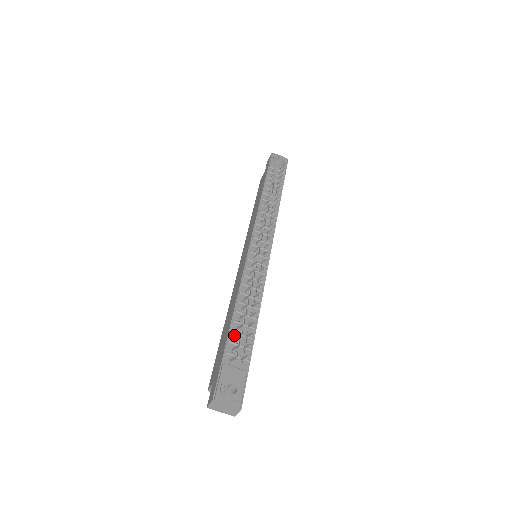
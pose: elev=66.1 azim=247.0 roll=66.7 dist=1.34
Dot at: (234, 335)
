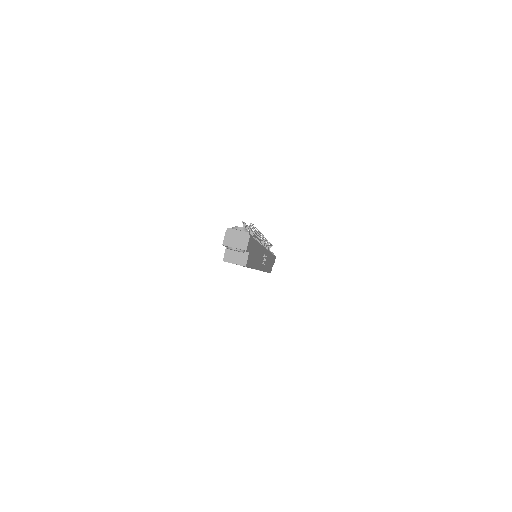
Dot at: occluded
